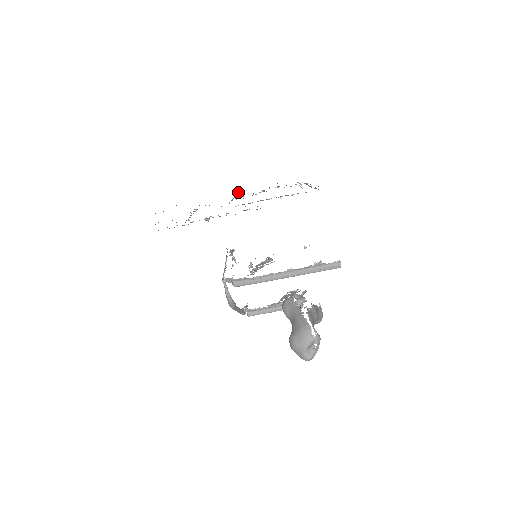
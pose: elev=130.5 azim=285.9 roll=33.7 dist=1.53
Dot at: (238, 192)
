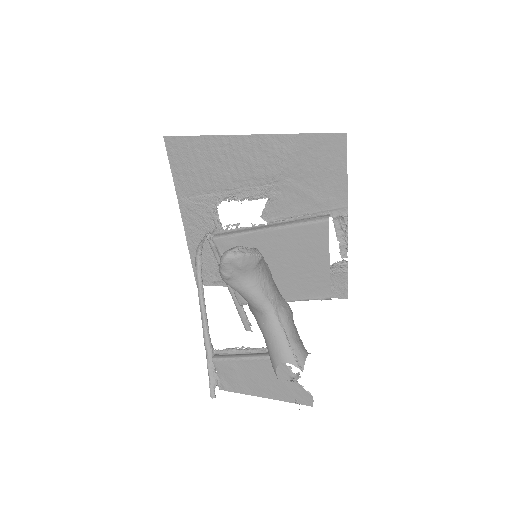
Dot at: occluded
